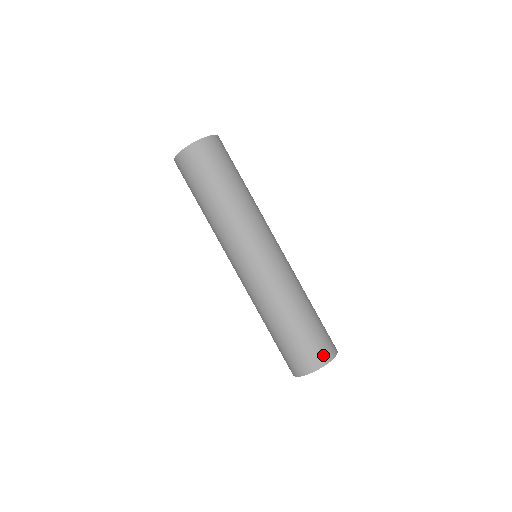
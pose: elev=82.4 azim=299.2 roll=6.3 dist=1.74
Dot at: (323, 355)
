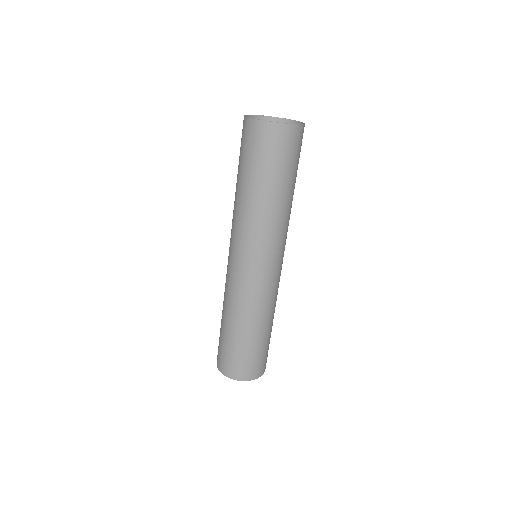
Dot at: (254, 372)
